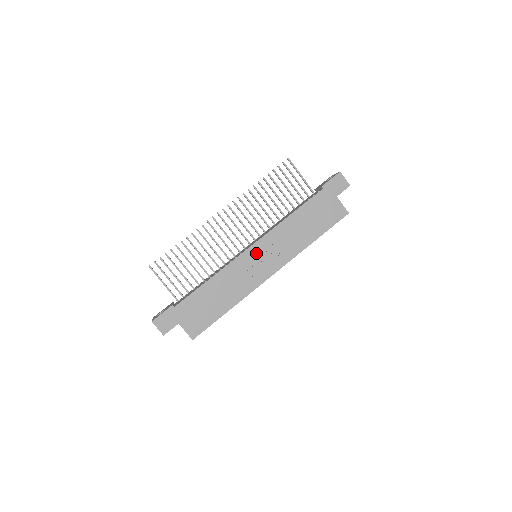
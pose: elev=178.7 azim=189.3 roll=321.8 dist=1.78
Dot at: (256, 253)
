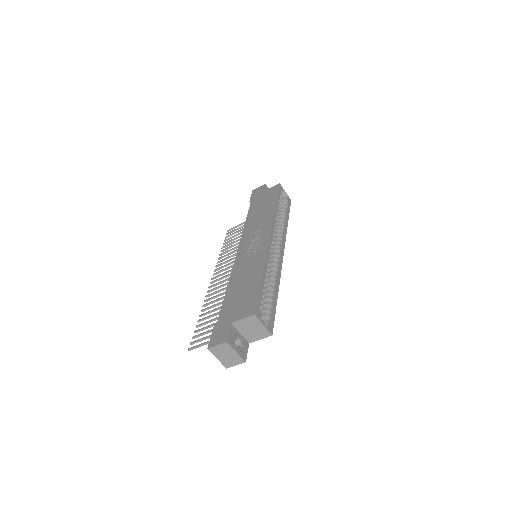
Dot at: (245, 247)
